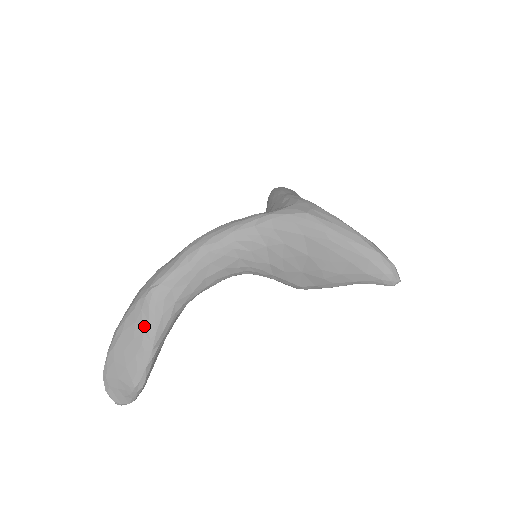
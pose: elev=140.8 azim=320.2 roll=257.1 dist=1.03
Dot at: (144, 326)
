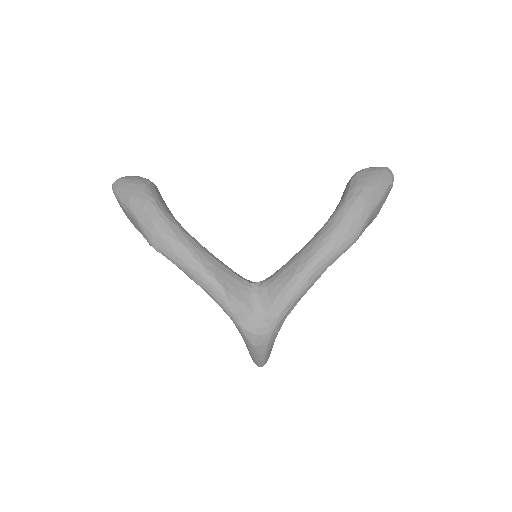
Dot at: (143, 236)
